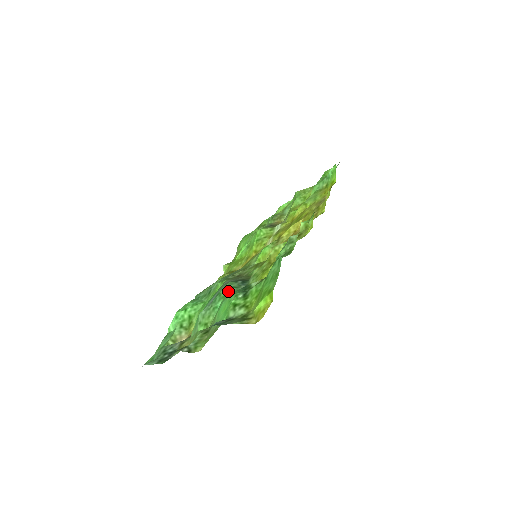
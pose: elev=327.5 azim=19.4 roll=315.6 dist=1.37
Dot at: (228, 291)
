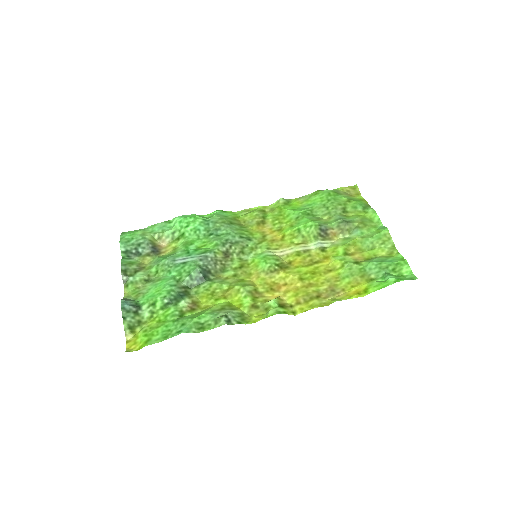
Dot at: (185, 274)
